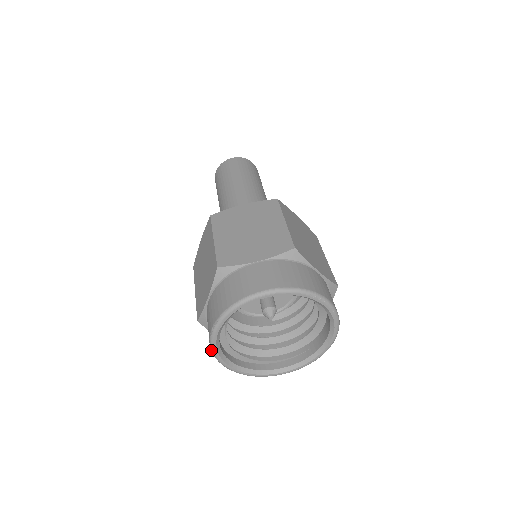
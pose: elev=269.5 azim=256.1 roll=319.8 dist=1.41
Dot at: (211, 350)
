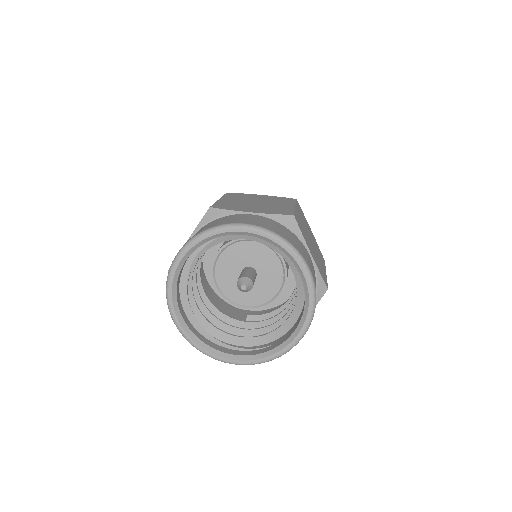
Dot at: (166, 286)
